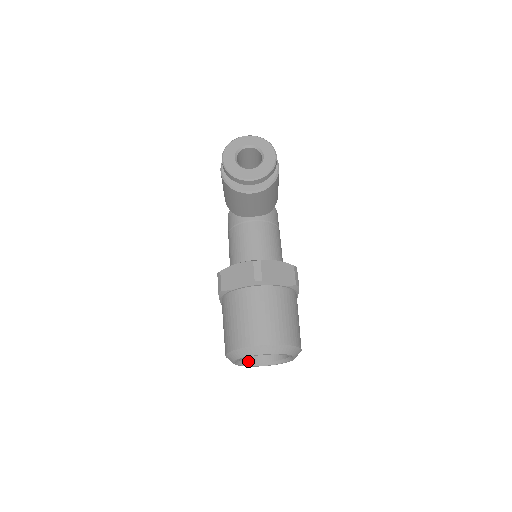
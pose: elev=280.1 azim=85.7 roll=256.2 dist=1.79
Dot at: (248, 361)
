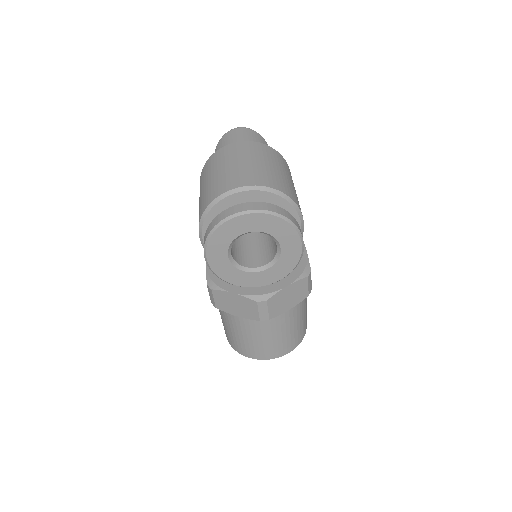
Dot at: occluded
